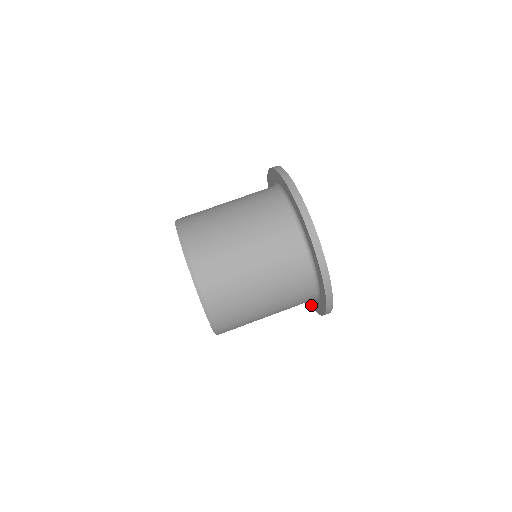
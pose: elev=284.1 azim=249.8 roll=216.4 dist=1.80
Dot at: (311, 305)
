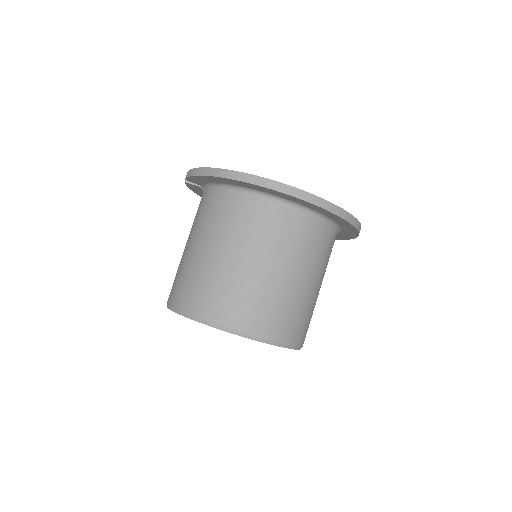
Dot at: occluded
